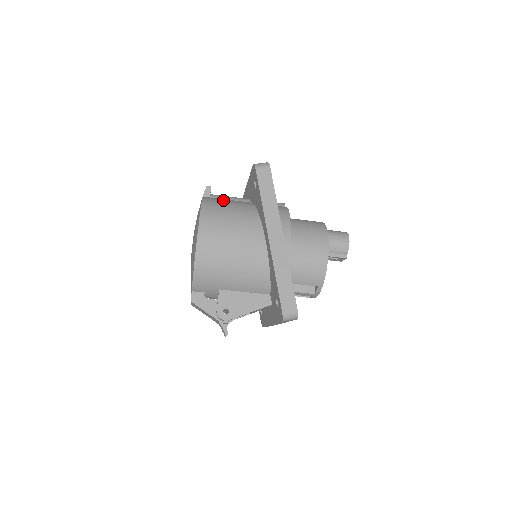
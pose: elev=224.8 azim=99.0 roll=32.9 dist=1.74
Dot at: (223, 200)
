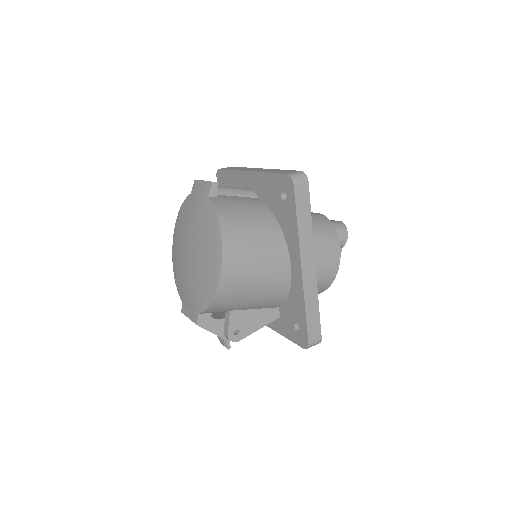
Dot at: (236, 205)
